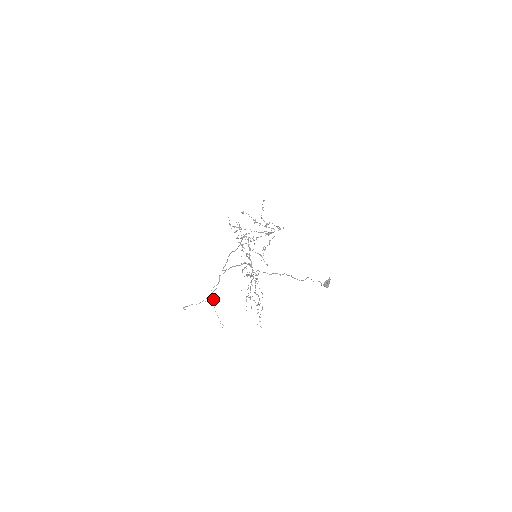
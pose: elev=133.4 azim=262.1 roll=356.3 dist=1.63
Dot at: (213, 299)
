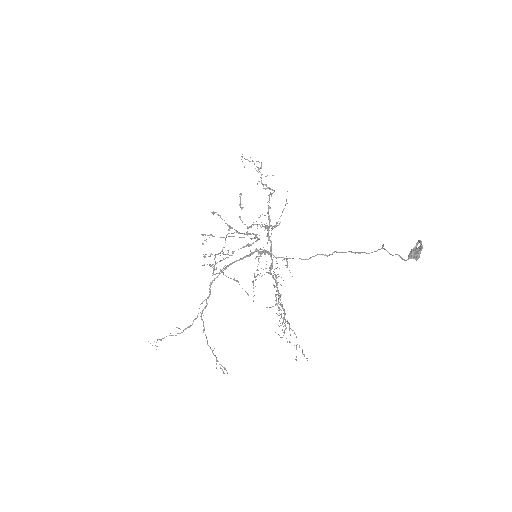
Dot at: (203, 324)
